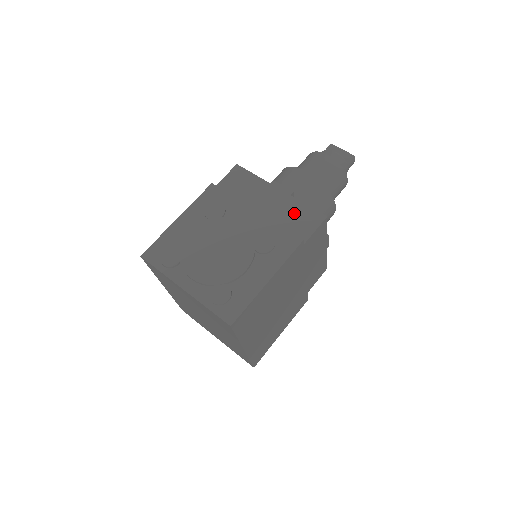
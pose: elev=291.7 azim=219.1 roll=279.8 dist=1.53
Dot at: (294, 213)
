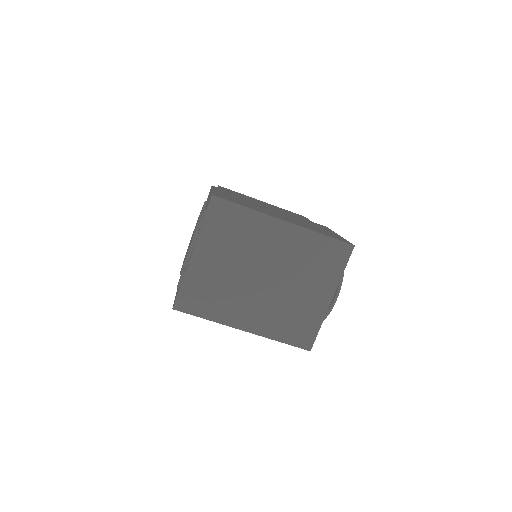
Dot at: occluded
